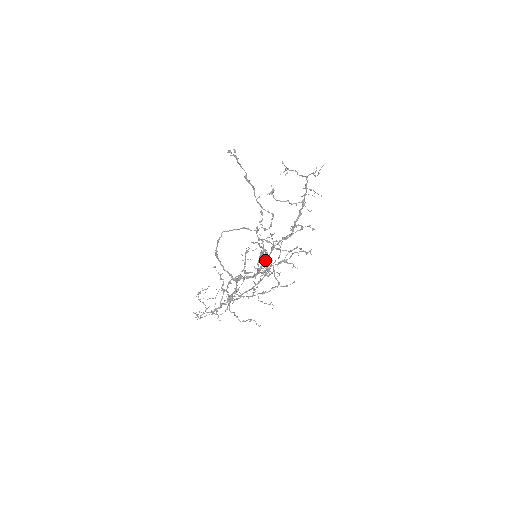
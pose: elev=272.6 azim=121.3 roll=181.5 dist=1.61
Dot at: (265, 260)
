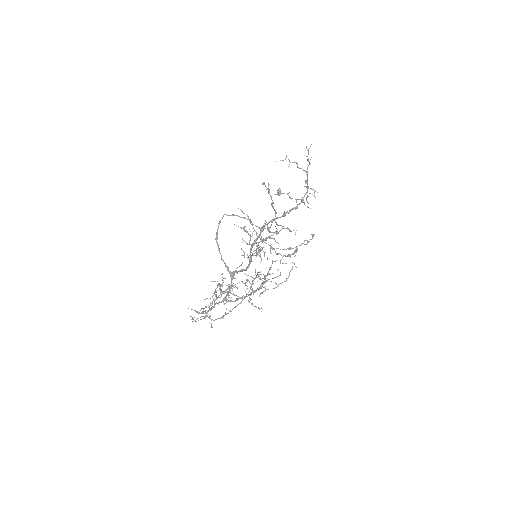
Dot at: (254, 241)
